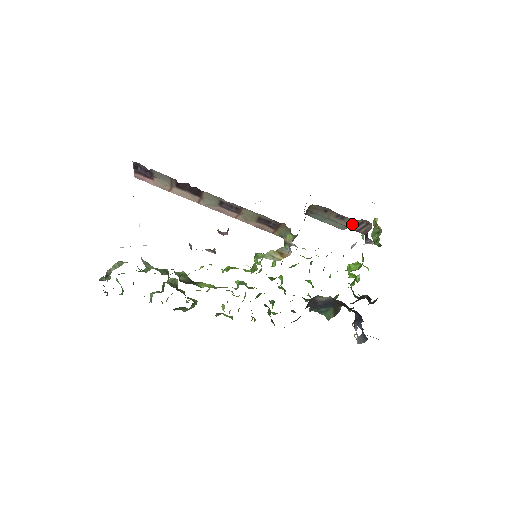
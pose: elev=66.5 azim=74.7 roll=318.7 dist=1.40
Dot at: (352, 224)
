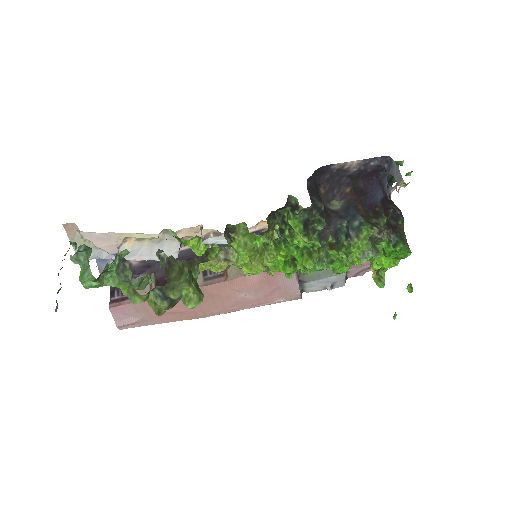
Dot at: occluded
